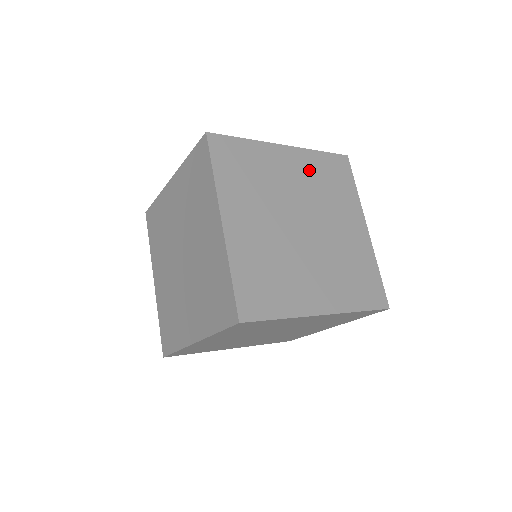
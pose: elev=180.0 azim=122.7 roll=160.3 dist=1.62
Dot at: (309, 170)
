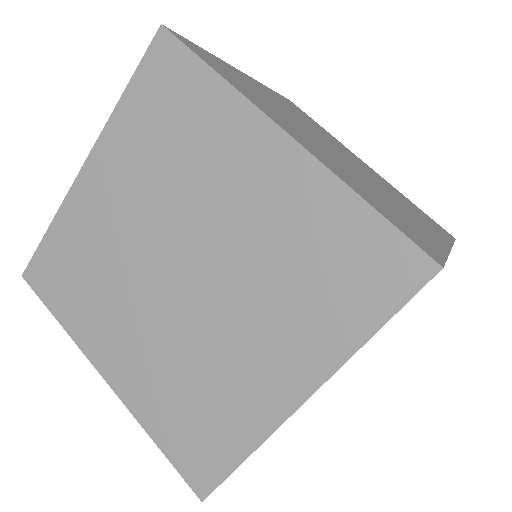
Dot at: (283, 103)
